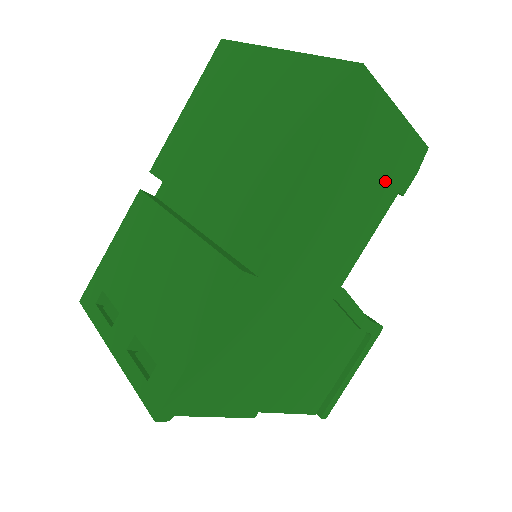
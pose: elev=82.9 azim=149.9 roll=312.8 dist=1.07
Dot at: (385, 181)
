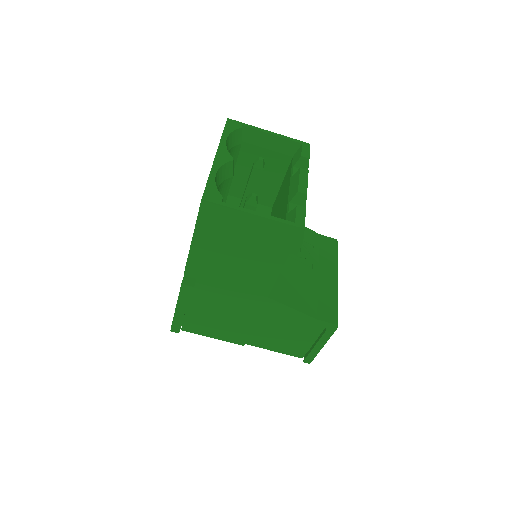
Dot at: (269, 248)
